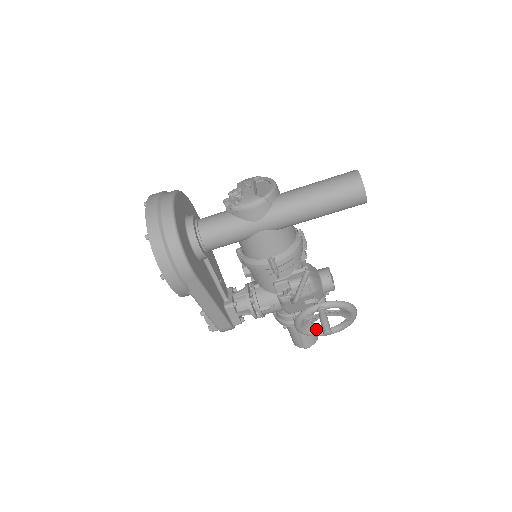
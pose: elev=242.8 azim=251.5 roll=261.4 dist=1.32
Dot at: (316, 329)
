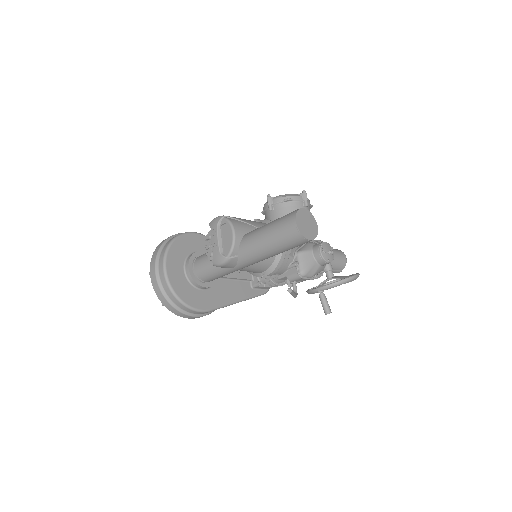
Dot at: (342, 257)
